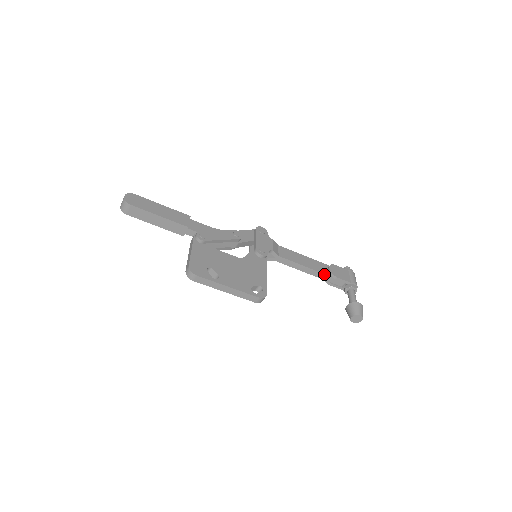
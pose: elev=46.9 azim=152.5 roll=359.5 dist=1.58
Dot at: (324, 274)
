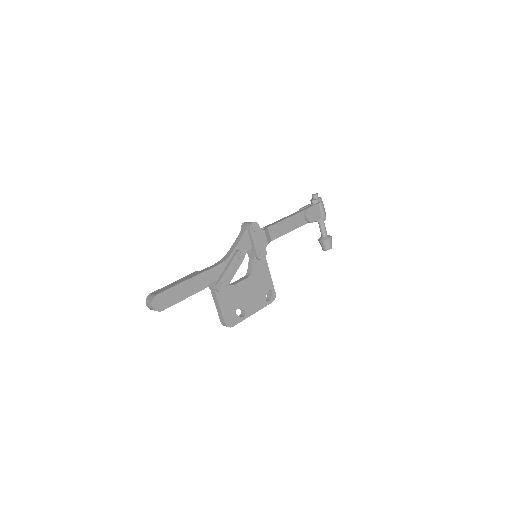
Dot at: occluded
